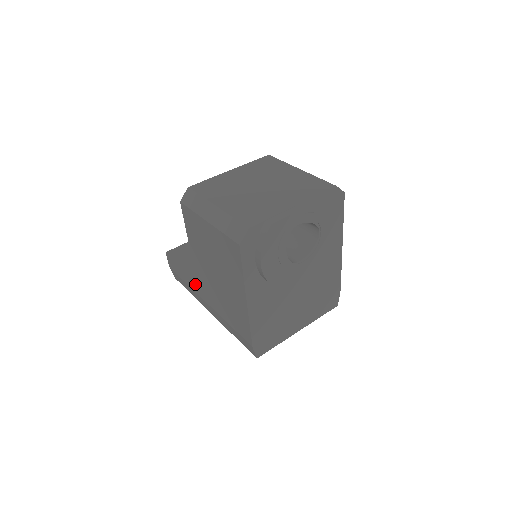
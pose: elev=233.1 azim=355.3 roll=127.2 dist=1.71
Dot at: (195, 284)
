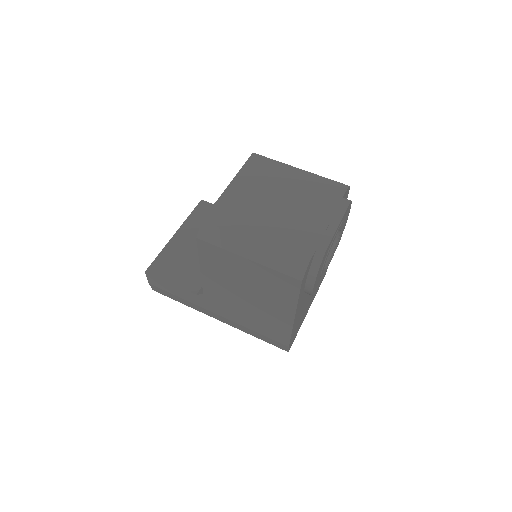
Dot at: (199, 300)
